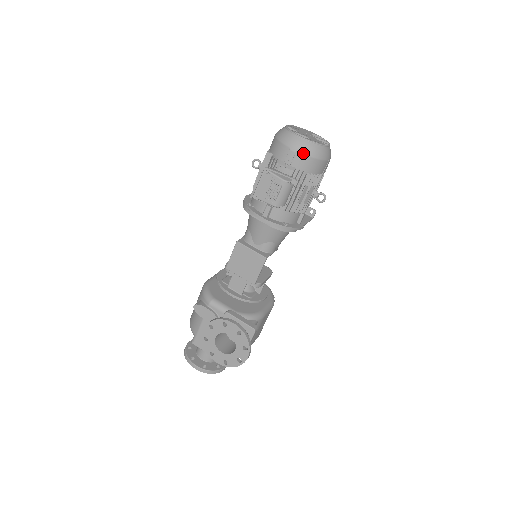
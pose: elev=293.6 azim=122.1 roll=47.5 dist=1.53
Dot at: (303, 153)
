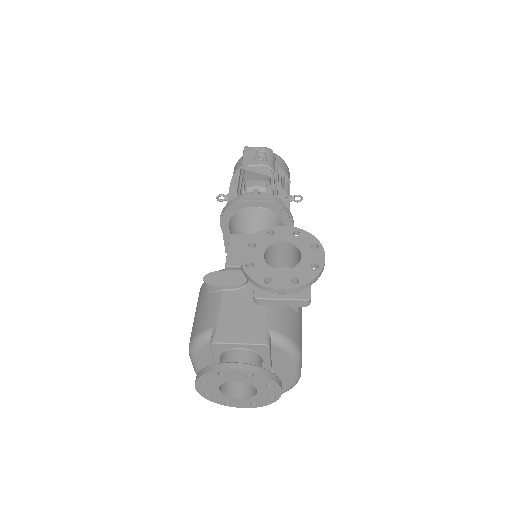
Dot at: occluded
